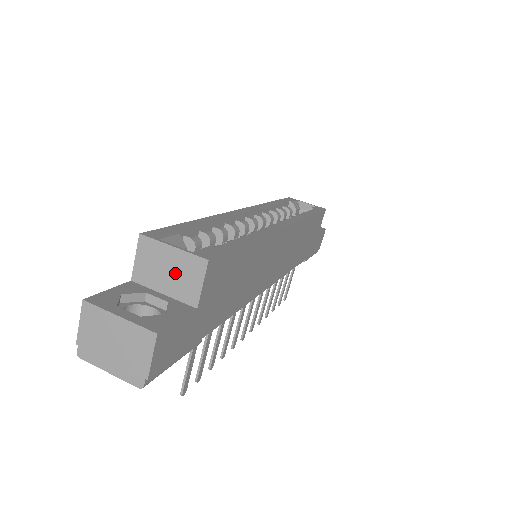
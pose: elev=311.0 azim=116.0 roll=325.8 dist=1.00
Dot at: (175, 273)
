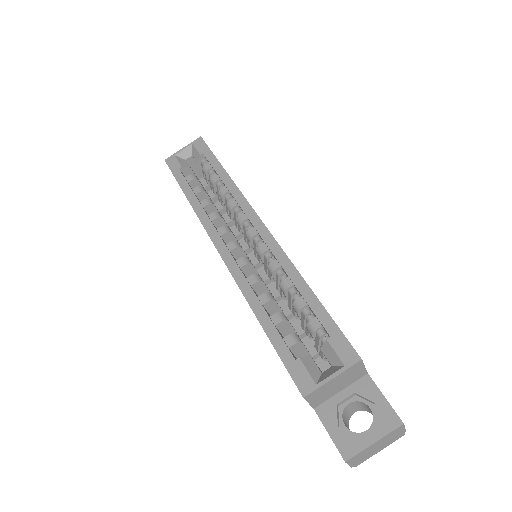
Dot at: (342, 381)
